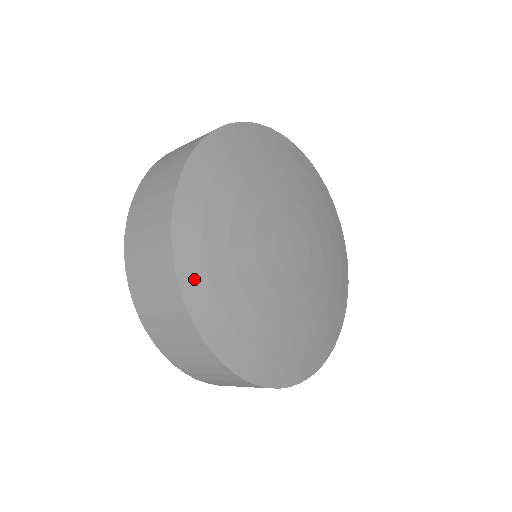
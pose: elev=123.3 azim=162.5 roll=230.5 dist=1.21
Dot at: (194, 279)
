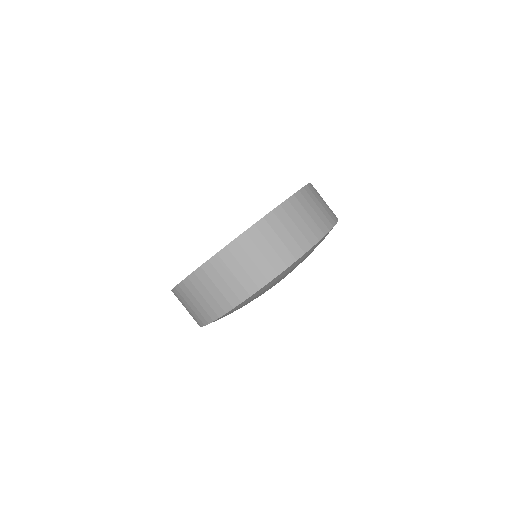
Dot at: occluded
